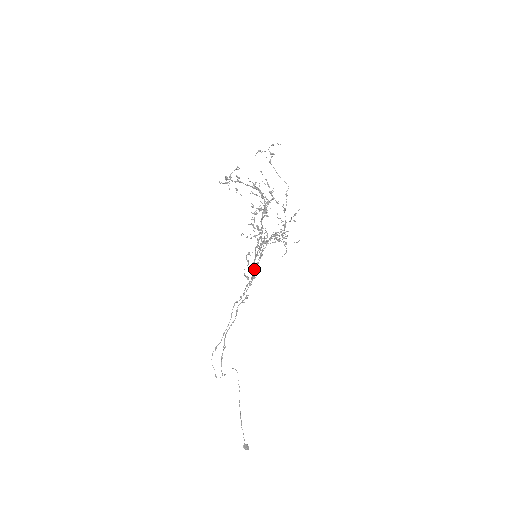
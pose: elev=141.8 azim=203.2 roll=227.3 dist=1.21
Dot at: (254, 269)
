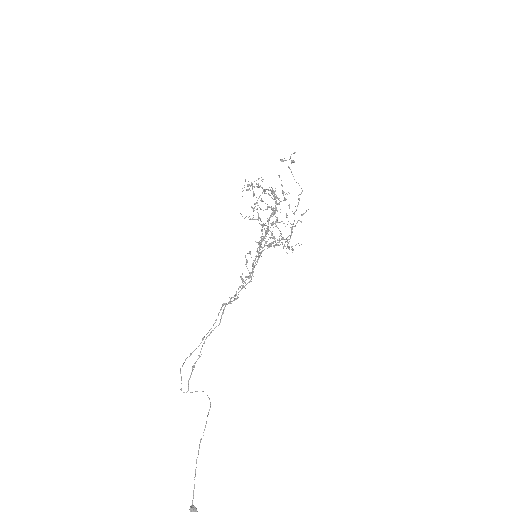
Dot at: (252, 272)
